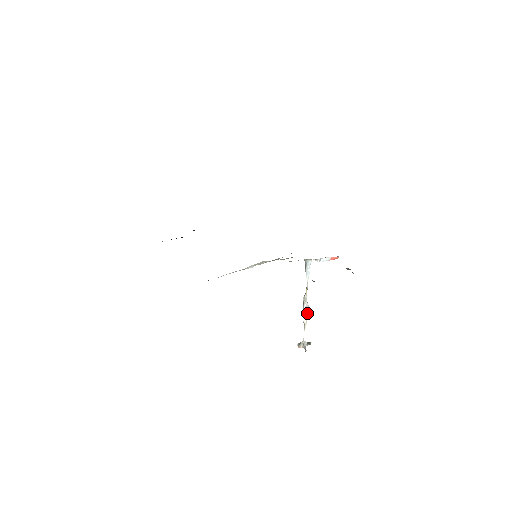
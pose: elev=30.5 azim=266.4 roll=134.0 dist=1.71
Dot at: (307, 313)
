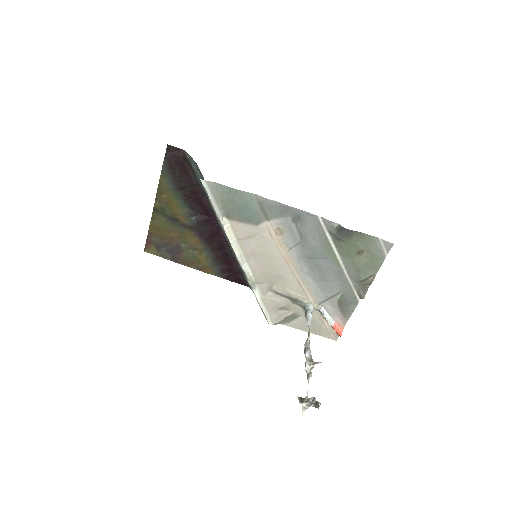
Dot at: (311, 360)
